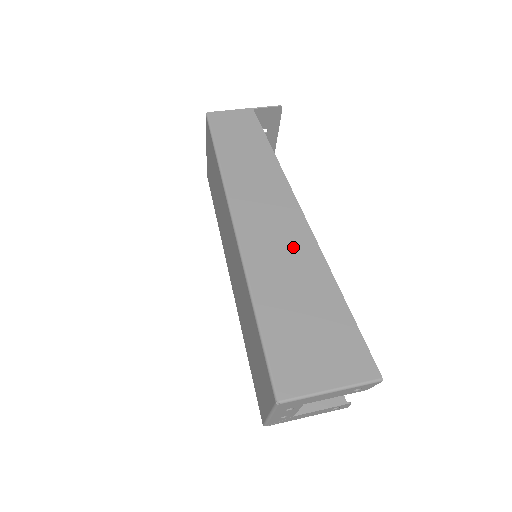
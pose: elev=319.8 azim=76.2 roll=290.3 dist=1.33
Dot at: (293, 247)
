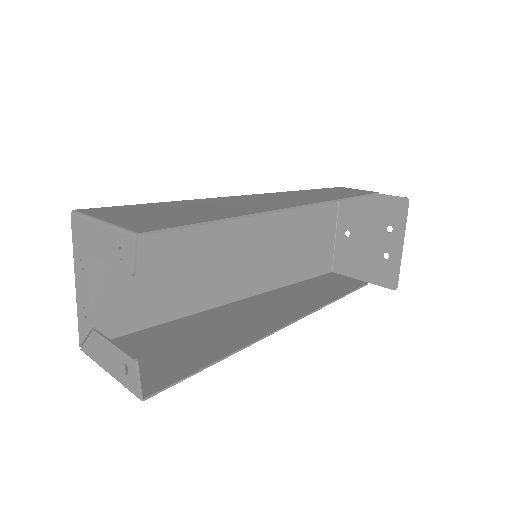
Dot at: (257, 205)
